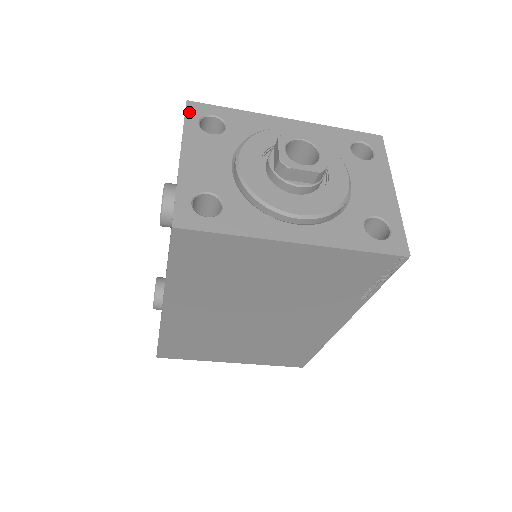
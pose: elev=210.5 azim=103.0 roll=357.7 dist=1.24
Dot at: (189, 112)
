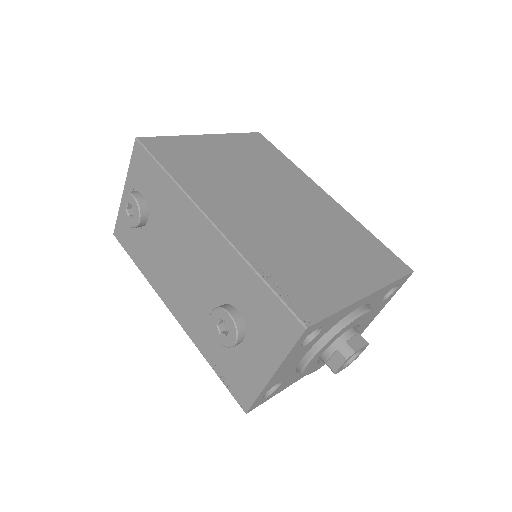
Dot at: (301, 338)
